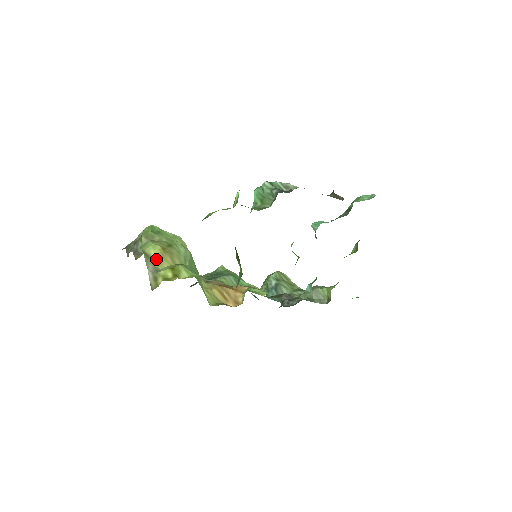
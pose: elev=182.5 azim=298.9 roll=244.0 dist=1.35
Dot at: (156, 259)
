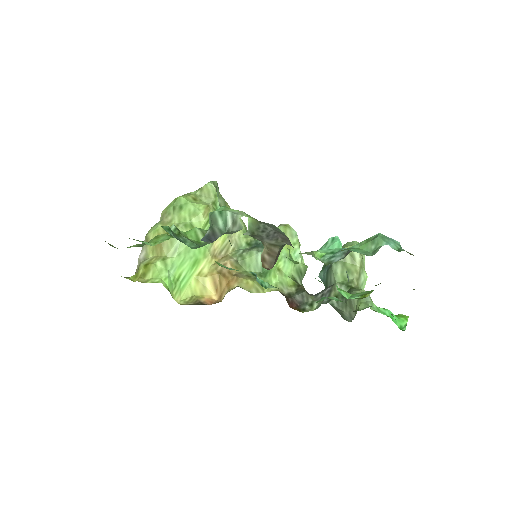
Dot at: (151, 246)
